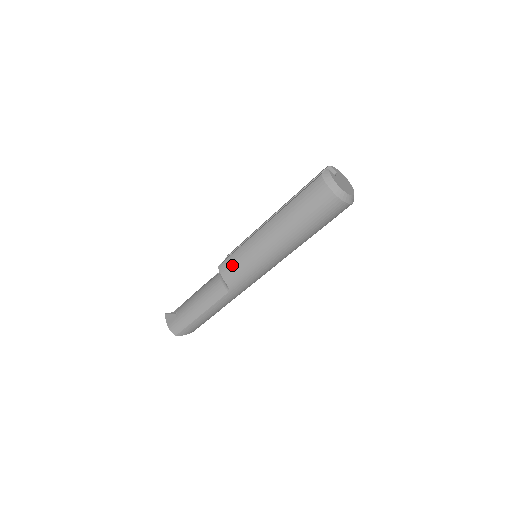
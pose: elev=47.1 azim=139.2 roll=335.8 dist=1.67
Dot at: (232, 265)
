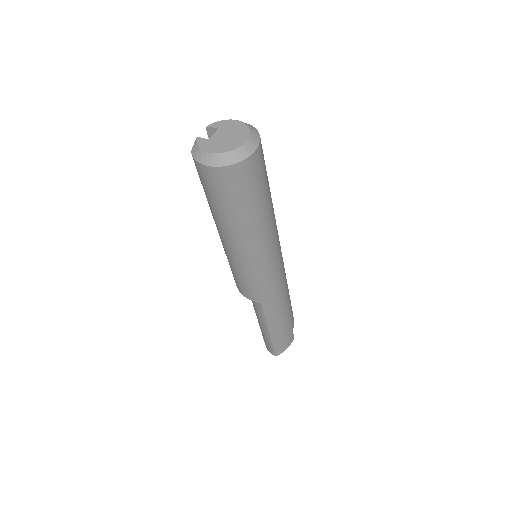
Dot at: (236, 281)
